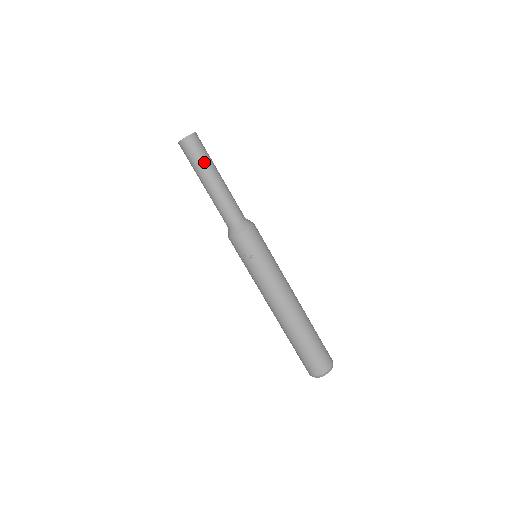
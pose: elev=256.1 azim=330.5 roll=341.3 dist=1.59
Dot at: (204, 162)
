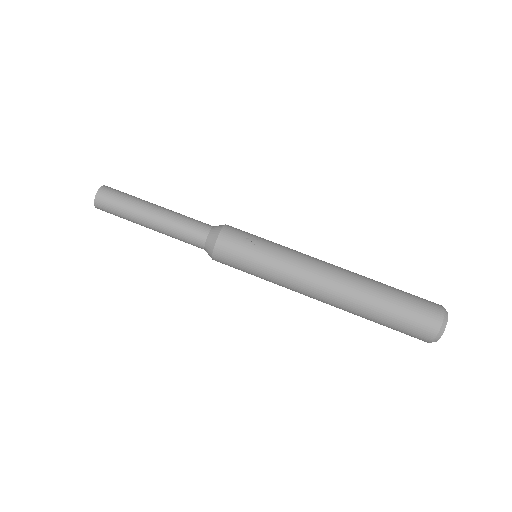
Dot at: (136, 197)
